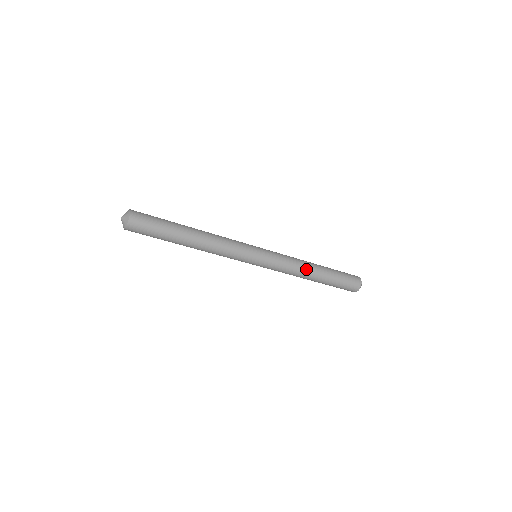
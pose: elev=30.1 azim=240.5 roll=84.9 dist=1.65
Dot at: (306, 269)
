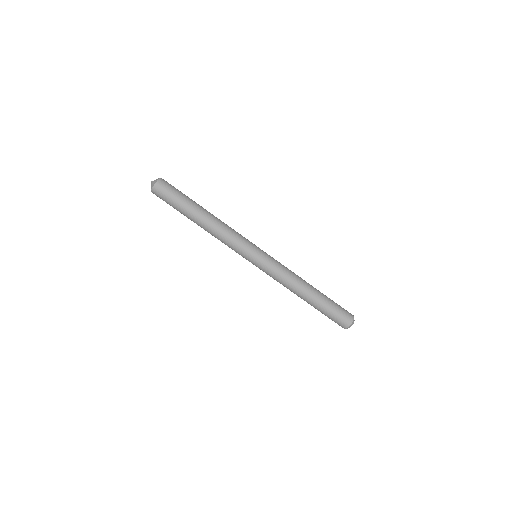
Dot at: occluded
